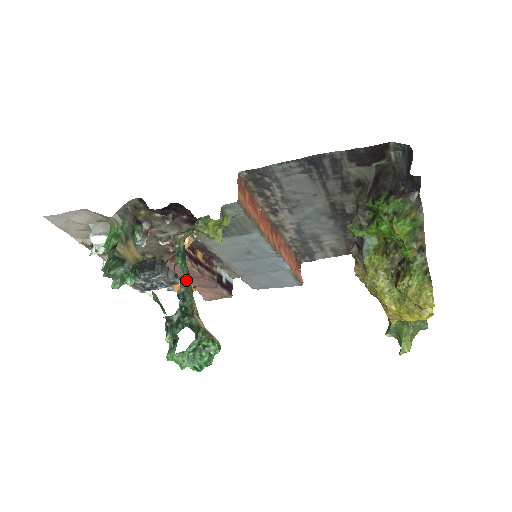
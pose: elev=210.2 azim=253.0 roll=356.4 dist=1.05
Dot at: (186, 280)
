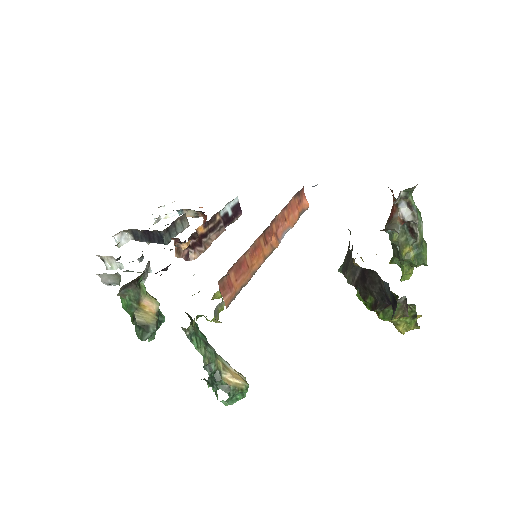
Dot at: (206, 354)
